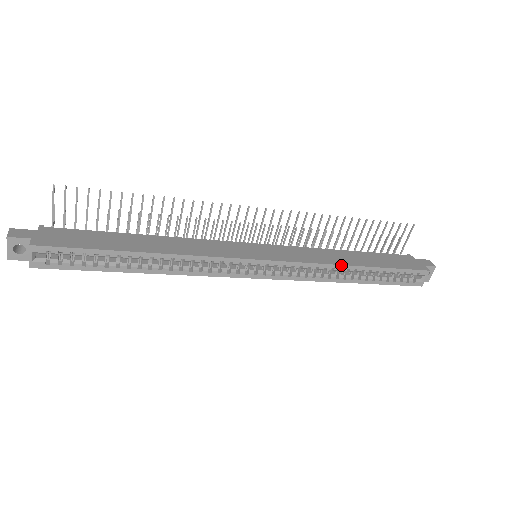
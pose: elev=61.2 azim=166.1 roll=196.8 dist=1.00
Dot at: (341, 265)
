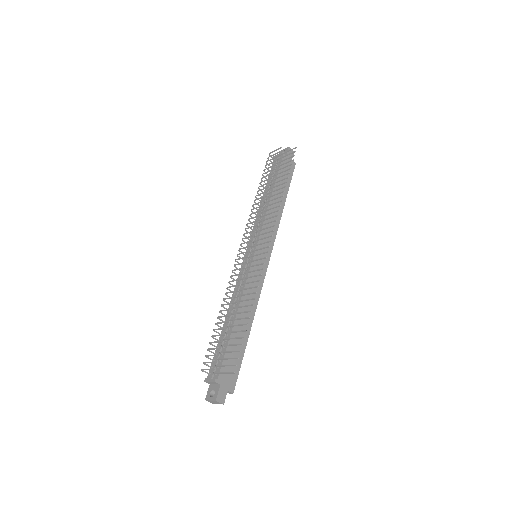
Dot at: occluded
